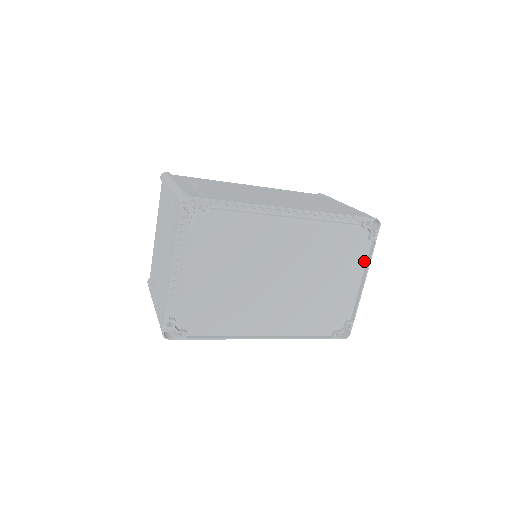
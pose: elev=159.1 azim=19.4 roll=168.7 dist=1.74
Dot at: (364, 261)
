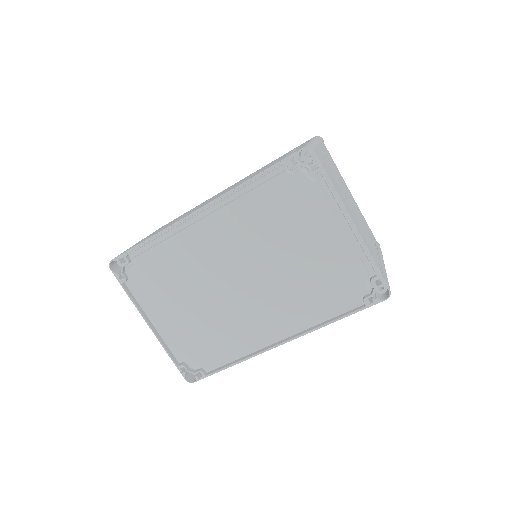
Dot at: (327, 203)
